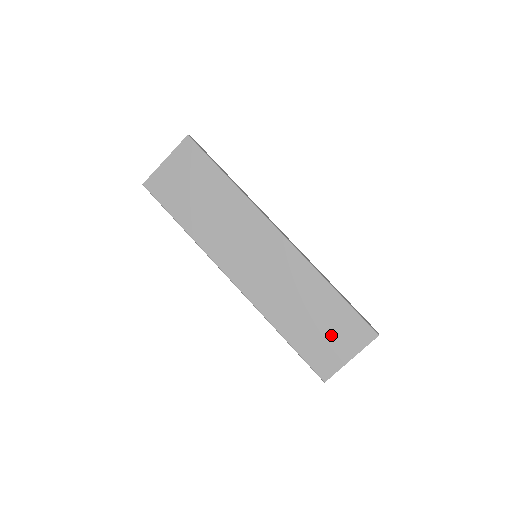
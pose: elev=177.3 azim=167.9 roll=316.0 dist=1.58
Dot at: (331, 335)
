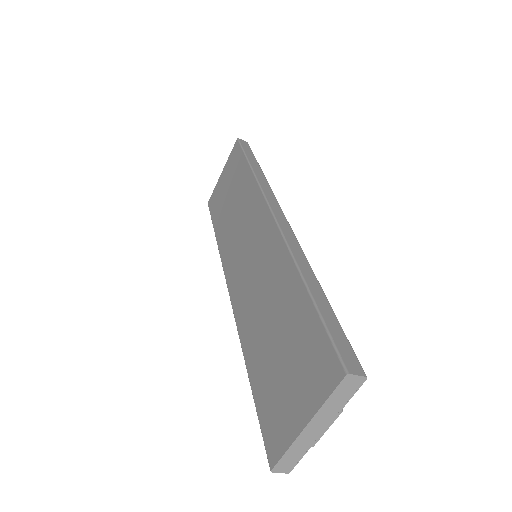
Dot at: (290, 372)
